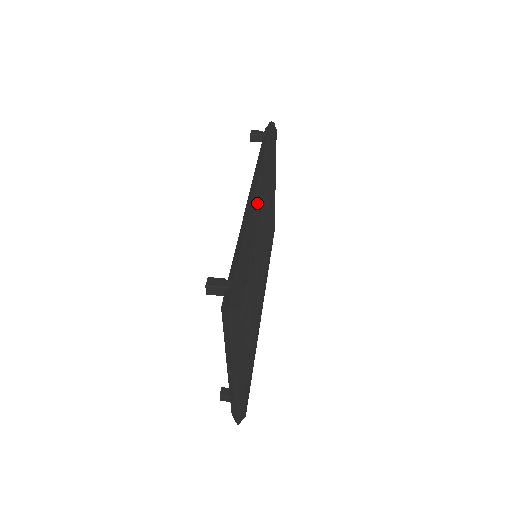
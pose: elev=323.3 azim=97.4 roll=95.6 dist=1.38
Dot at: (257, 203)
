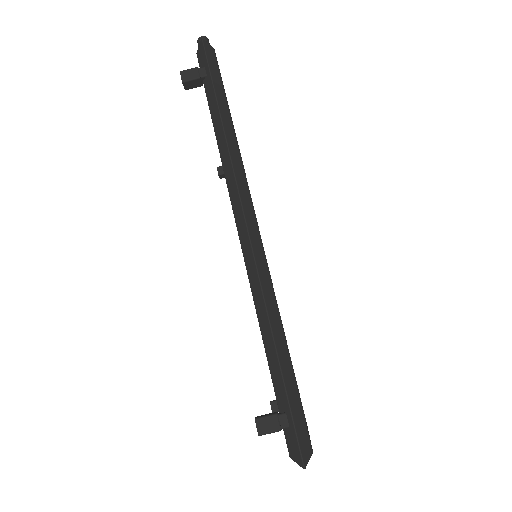
Dot at: (257, 246)
